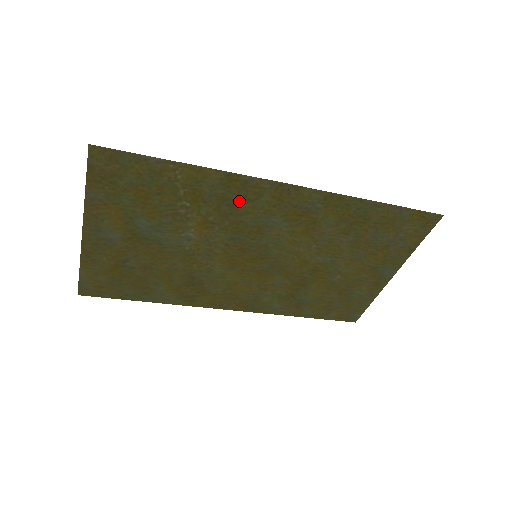
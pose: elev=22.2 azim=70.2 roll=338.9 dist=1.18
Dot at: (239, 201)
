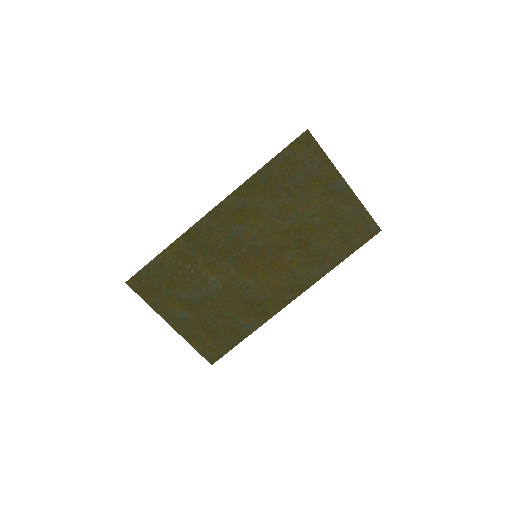
Dot at: (207, 240)
